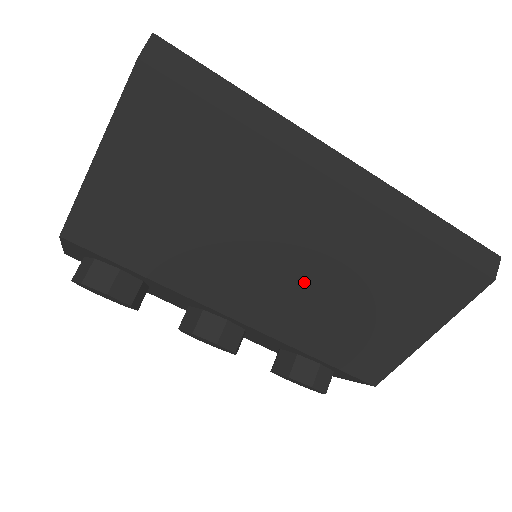
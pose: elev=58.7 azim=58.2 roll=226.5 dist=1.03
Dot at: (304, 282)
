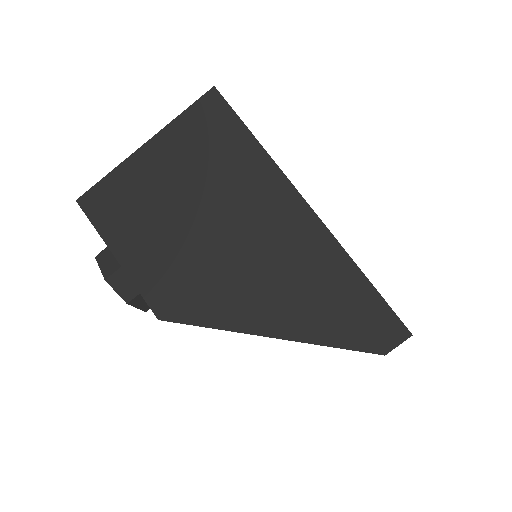
Dot at: occluded
